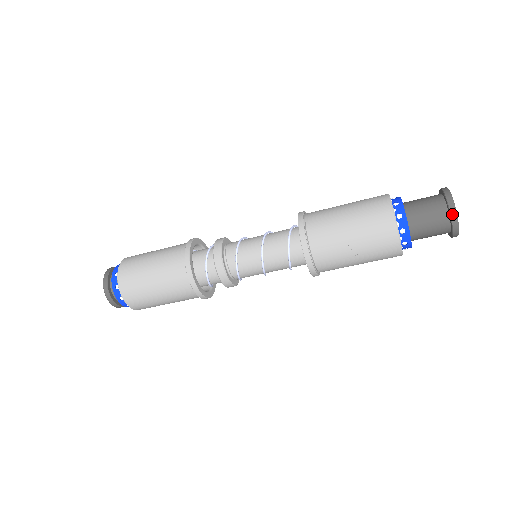
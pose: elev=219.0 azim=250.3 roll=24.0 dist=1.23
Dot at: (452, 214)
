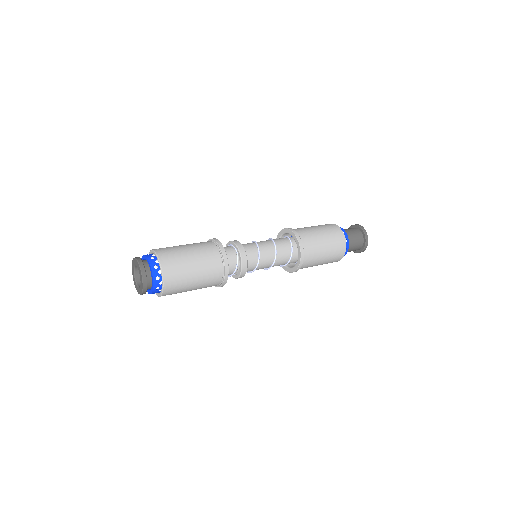
Dot at: (354, 252)
